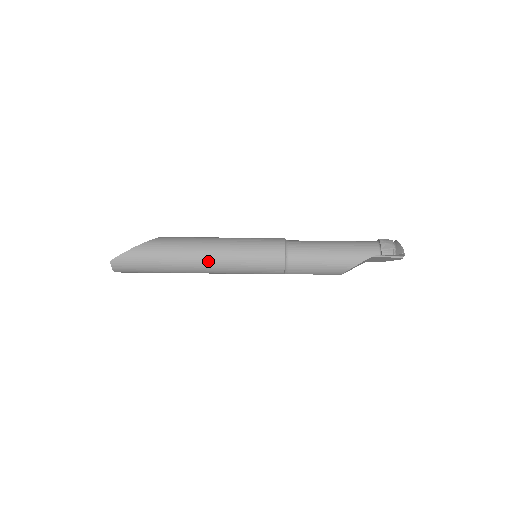
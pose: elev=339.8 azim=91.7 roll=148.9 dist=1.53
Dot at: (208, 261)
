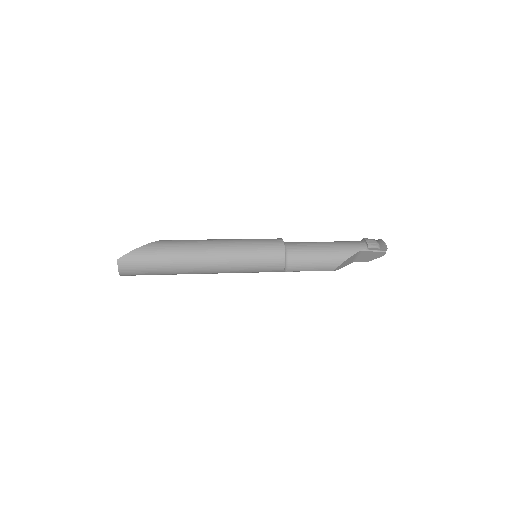
Dot at: (214, 257)
